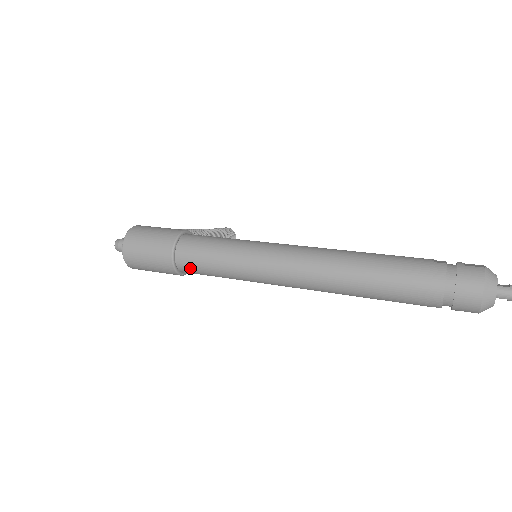
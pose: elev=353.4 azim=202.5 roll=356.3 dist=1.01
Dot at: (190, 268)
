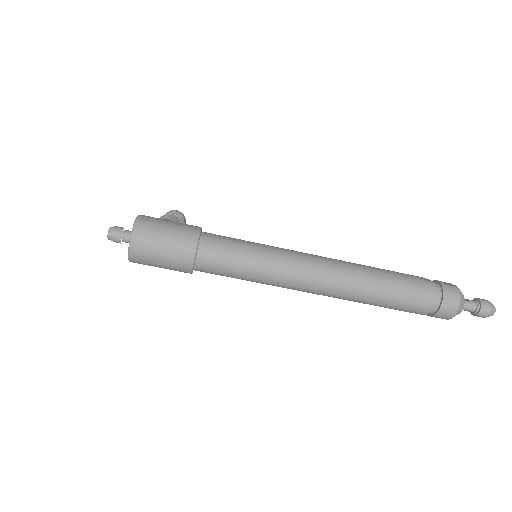
Dot at: (209, 268)
